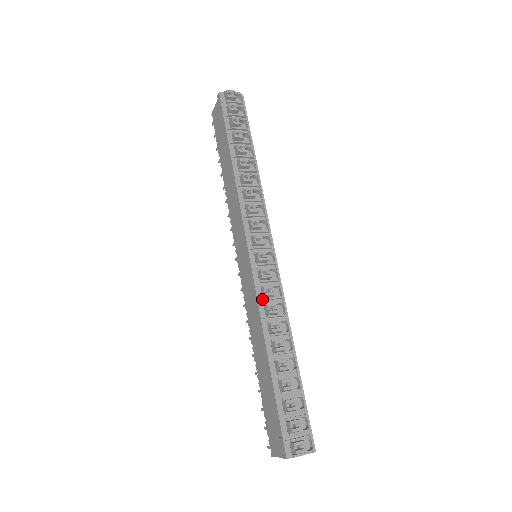
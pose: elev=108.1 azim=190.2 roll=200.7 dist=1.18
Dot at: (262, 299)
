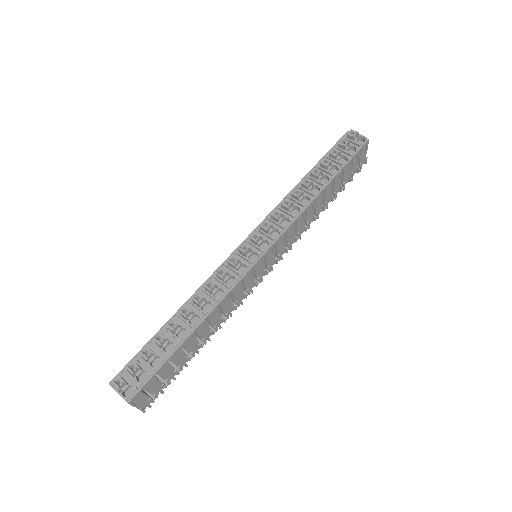
Dot at: (215, 277)
